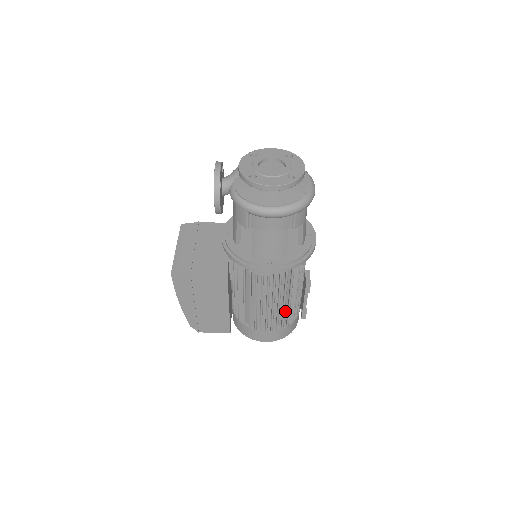
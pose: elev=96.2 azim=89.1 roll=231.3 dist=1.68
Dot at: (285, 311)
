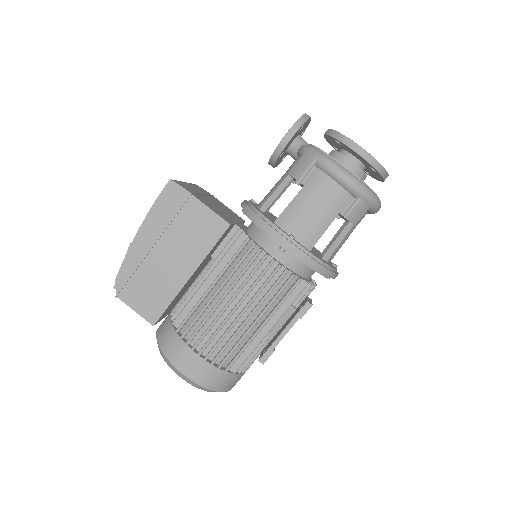
Dot at: (241, 344)
